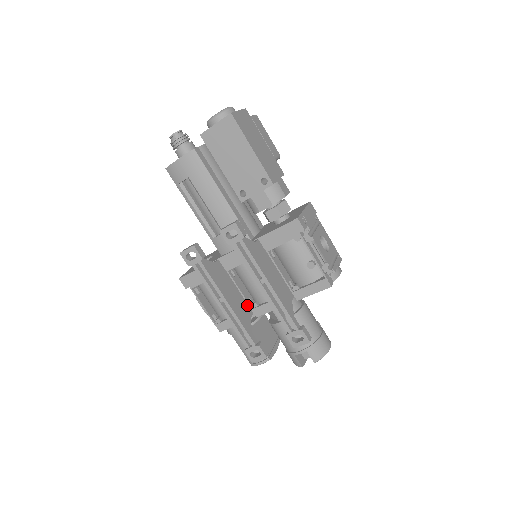
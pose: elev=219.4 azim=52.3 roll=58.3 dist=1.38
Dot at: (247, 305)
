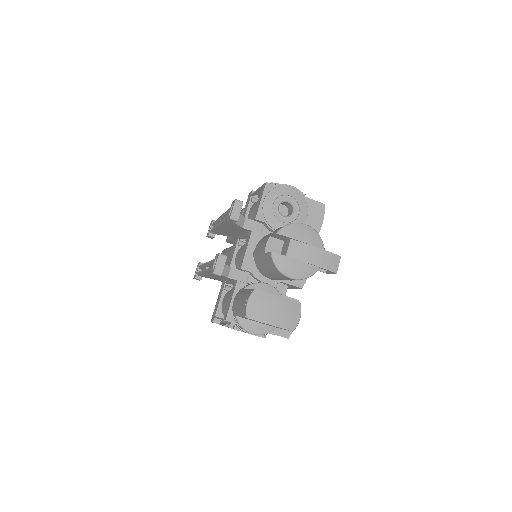
Dot at: occluded
